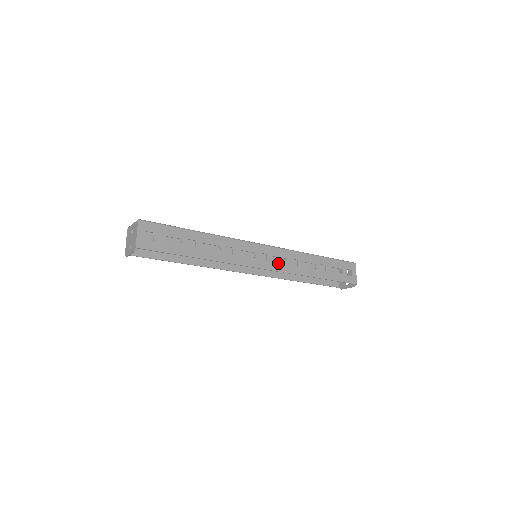
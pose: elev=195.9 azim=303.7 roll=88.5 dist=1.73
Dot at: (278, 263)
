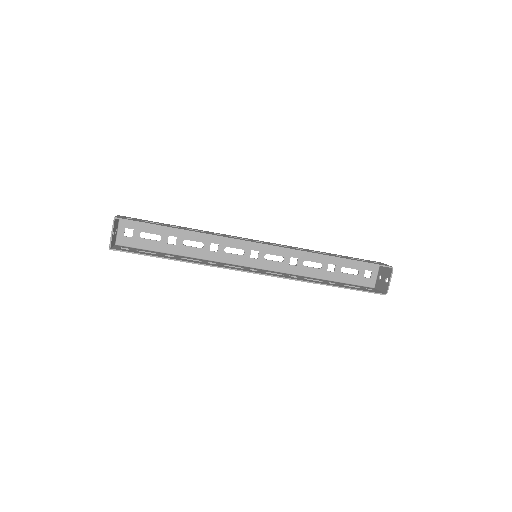
Dot at: occluded
